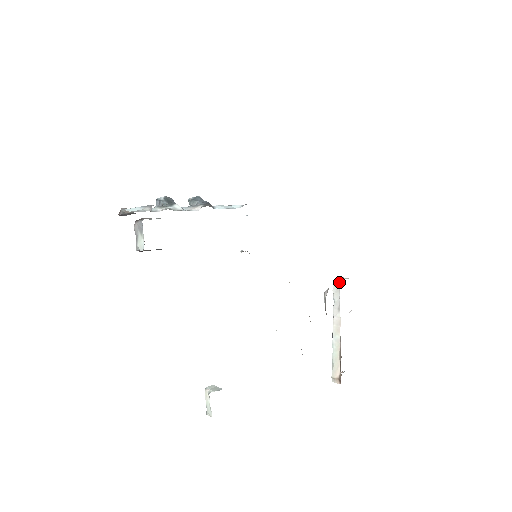
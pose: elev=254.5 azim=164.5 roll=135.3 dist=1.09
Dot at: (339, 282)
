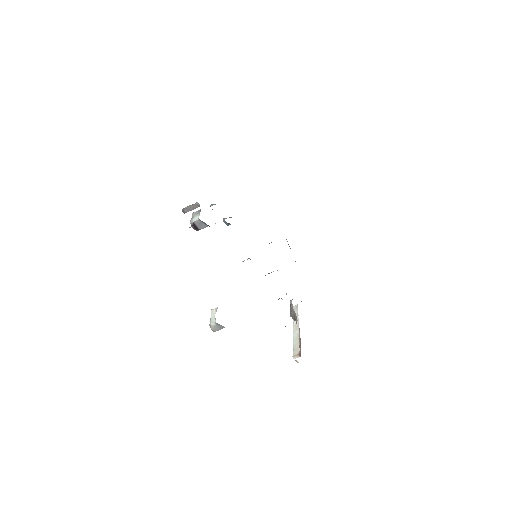
Dot at: (297, 305)
